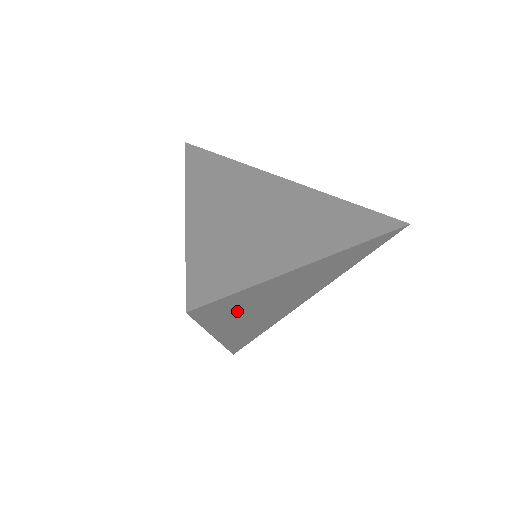
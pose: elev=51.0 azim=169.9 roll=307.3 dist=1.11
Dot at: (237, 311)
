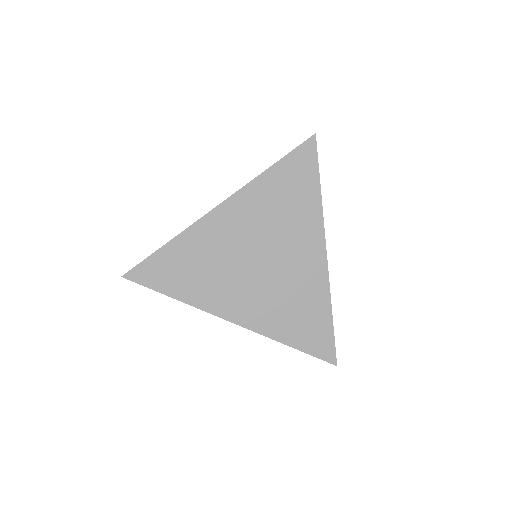
Dot at: occluded
